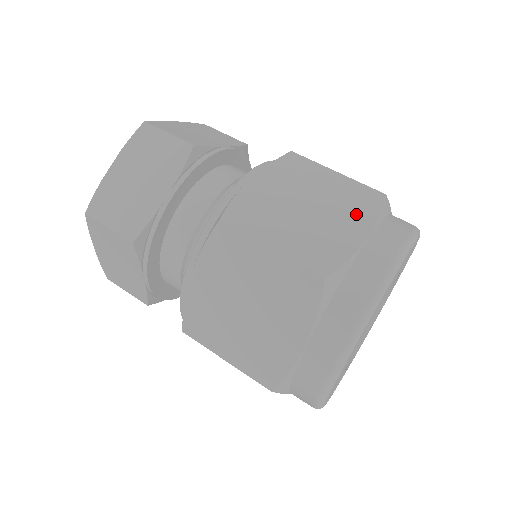
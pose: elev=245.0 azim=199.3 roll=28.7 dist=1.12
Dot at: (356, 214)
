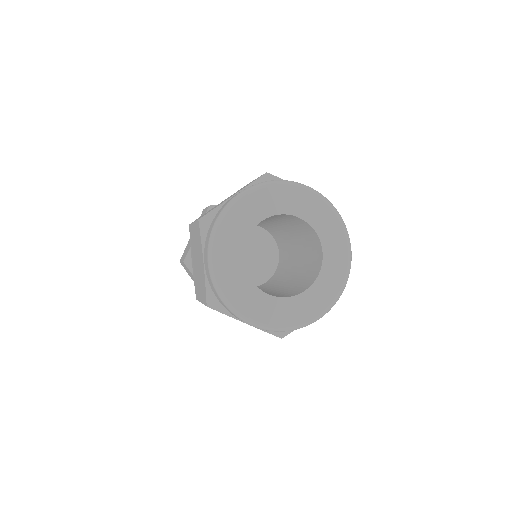
Dot at: occluded
